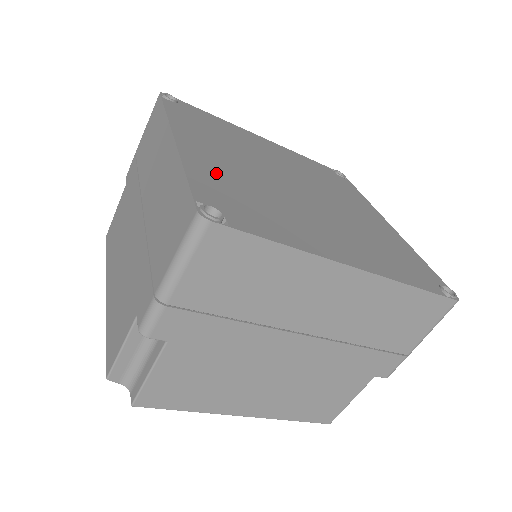
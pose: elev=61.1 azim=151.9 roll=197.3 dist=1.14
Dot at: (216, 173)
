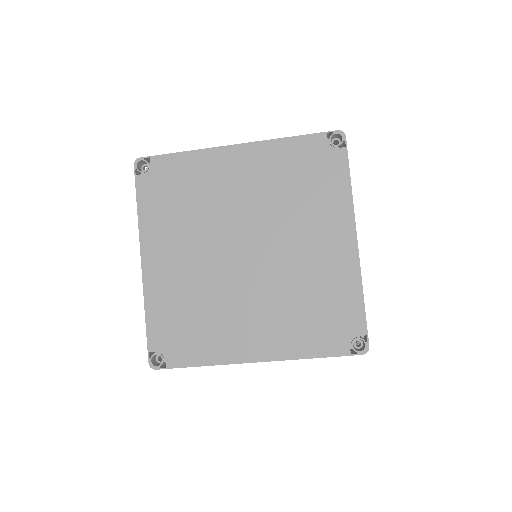
Dot at: (167, 298)
